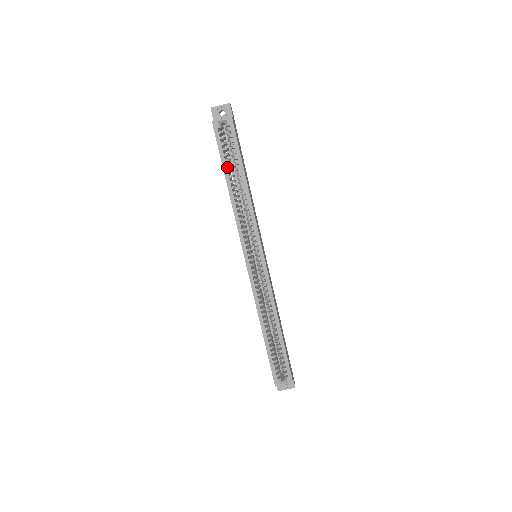
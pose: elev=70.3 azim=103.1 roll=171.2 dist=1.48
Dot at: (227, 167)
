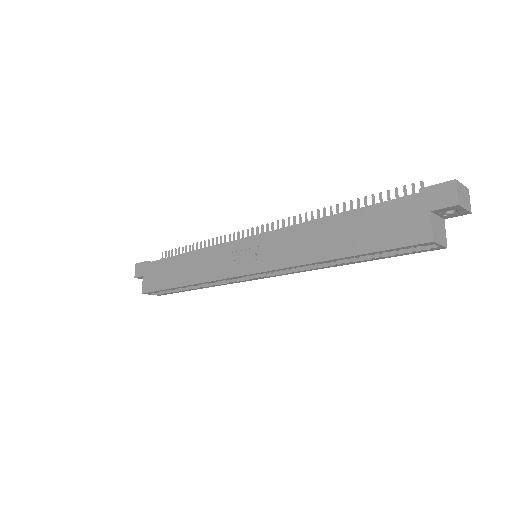
Dot at: (362, 246)
